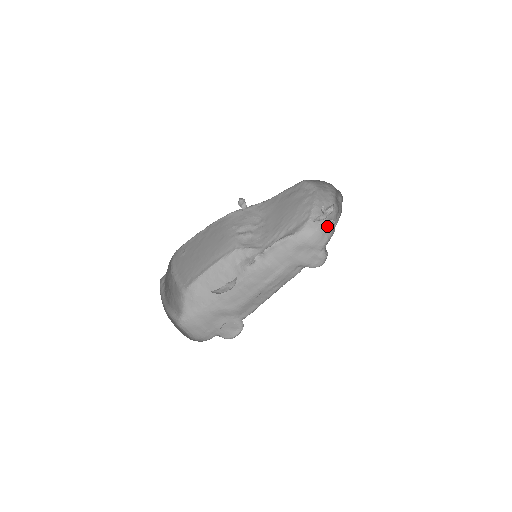
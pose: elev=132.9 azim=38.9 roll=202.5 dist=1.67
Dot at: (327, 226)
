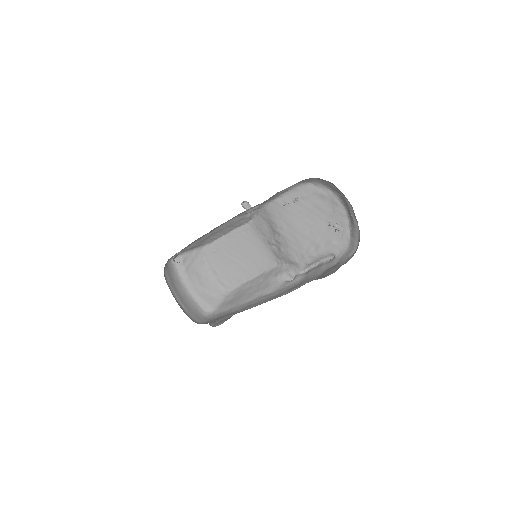
Dot at: occluded
